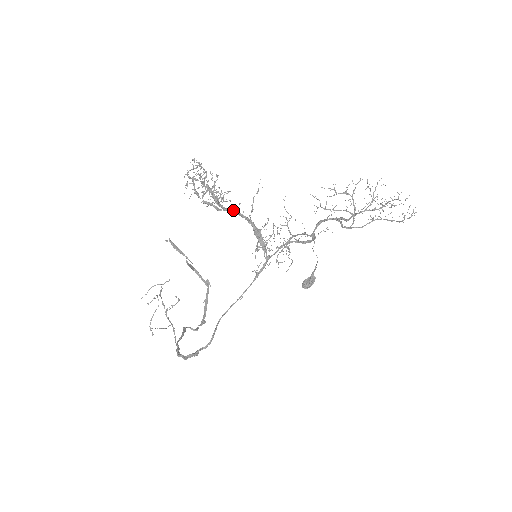
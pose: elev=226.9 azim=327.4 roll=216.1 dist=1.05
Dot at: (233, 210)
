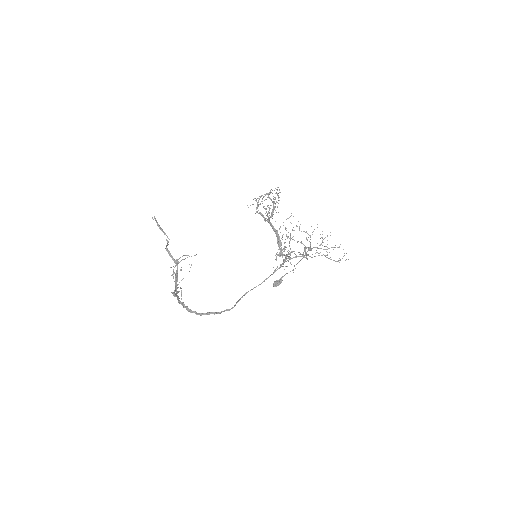
Dot at: occluded
